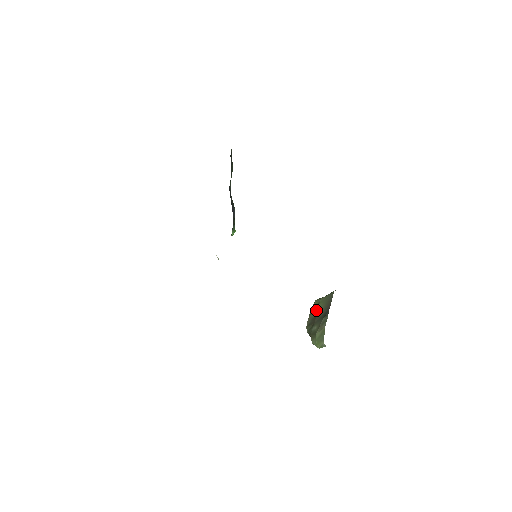
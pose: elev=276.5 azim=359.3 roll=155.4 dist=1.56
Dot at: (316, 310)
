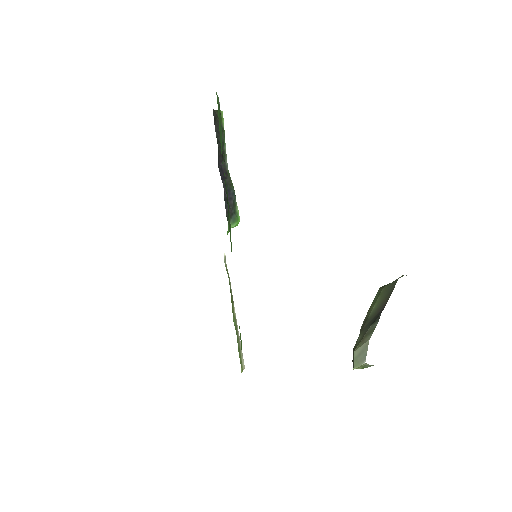
Dot at: (372, 307)
